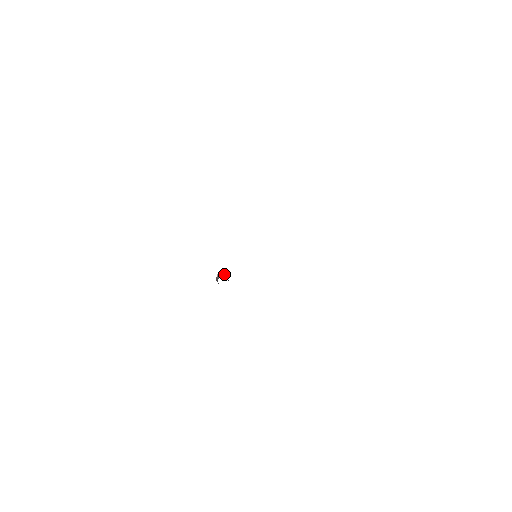
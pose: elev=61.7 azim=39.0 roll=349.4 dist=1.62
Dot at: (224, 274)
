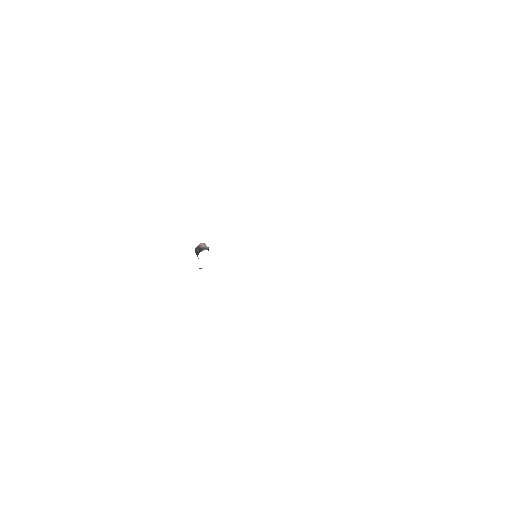
Dot at: occluded
